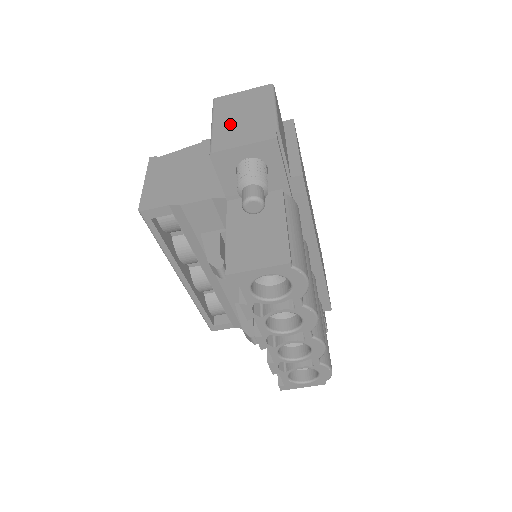
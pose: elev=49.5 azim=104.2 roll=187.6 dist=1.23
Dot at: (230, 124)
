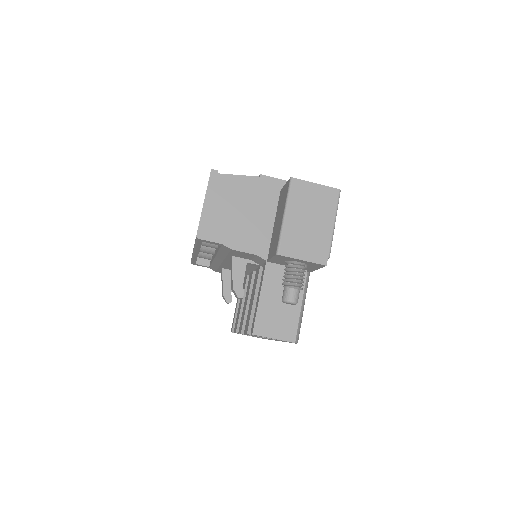
Dot at: (298, 226)
